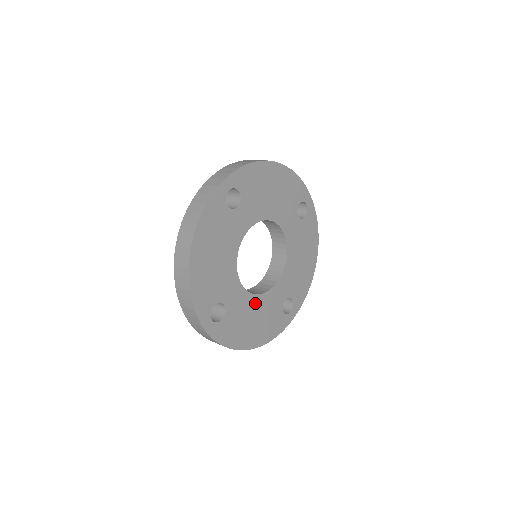
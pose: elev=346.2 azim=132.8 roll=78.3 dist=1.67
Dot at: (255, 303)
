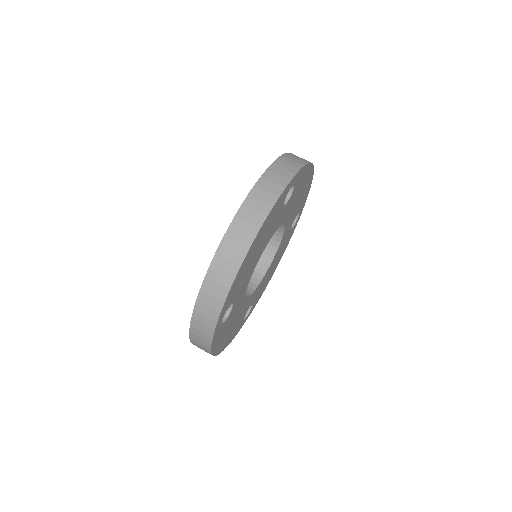
Dot at: (270, 268)
